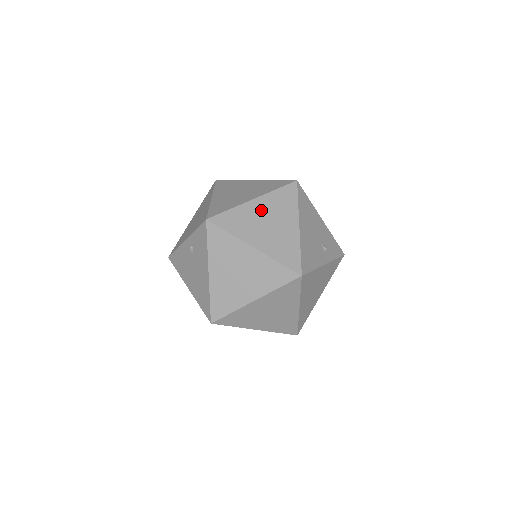
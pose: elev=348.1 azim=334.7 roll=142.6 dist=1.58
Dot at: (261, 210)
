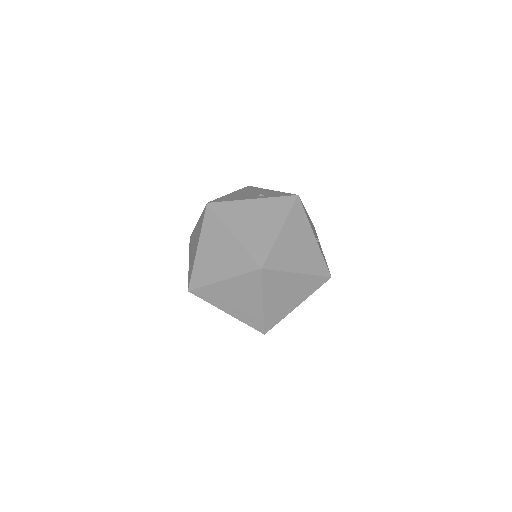
Dot at: occluded
